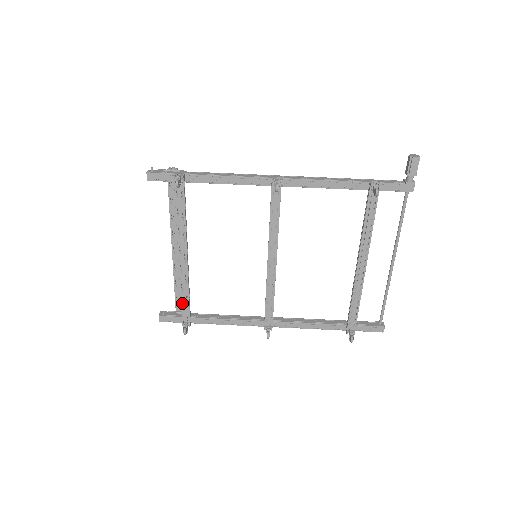
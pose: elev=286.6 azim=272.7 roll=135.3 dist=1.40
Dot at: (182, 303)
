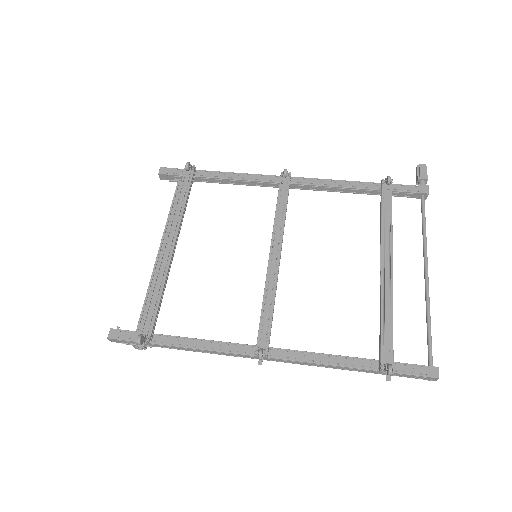
Dot at: (149, 305)
